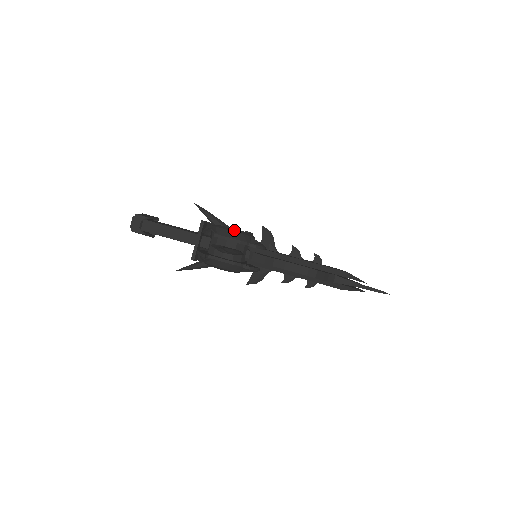
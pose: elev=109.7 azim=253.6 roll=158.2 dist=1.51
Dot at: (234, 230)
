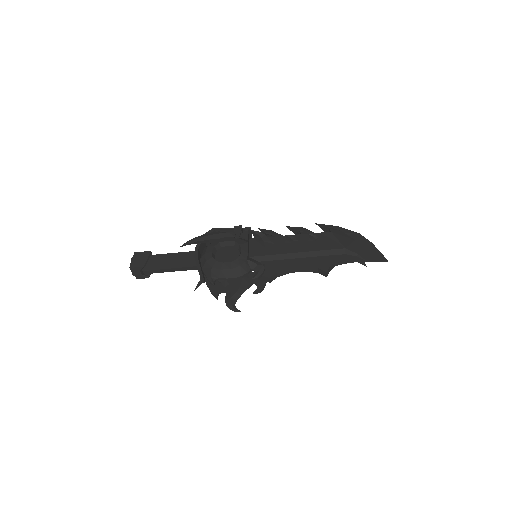
Dot at: (231, 265)
